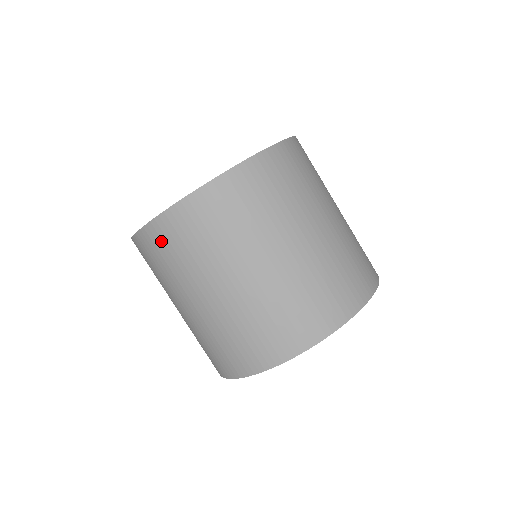
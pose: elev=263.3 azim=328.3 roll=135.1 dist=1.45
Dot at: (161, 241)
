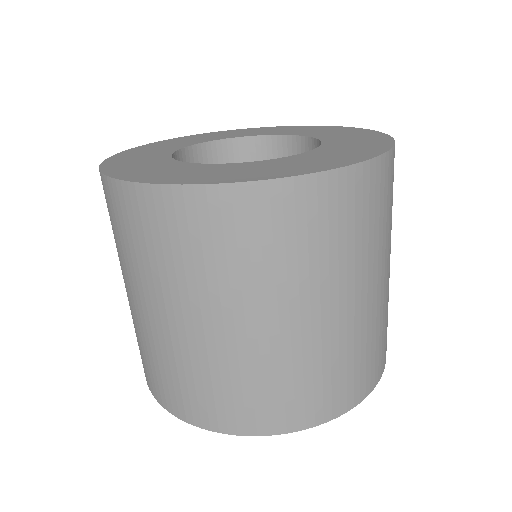
Dot at: (231, 221)
